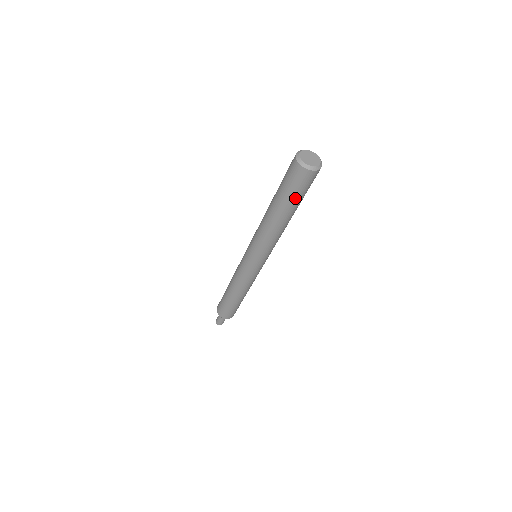
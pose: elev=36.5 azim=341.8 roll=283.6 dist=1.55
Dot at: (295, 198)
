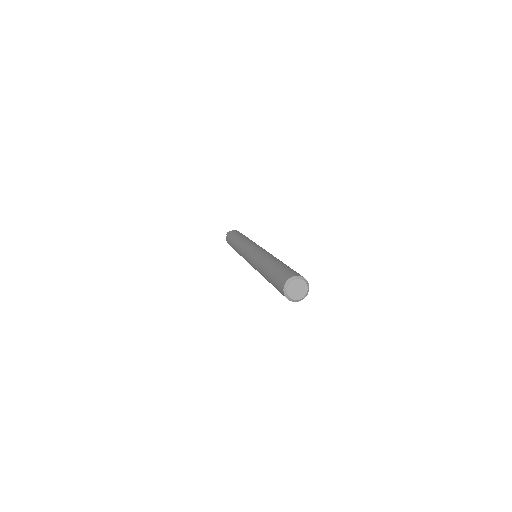
Dot at: occluded
